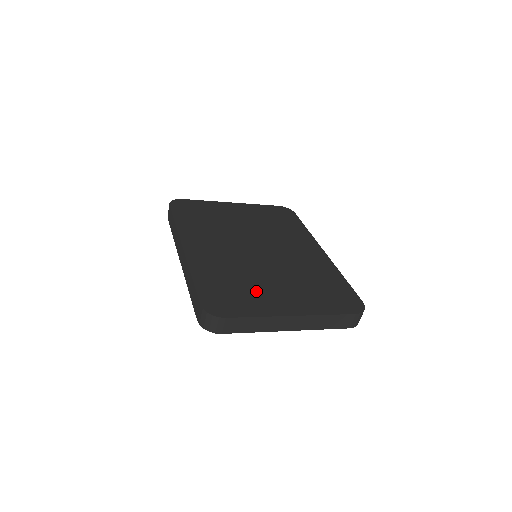
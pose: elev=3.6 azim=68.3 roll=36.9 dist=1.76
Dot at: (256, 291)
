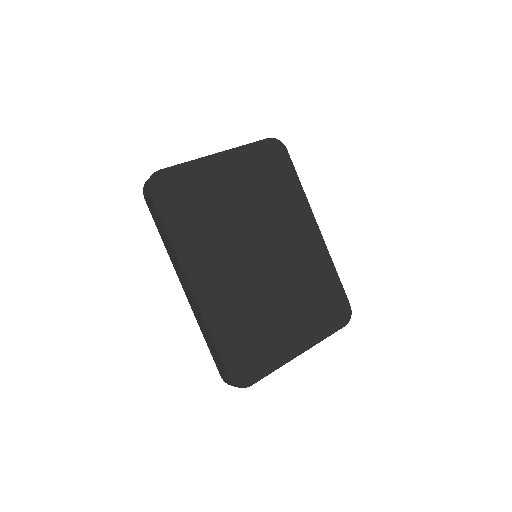
Dot at: (269, 333)
